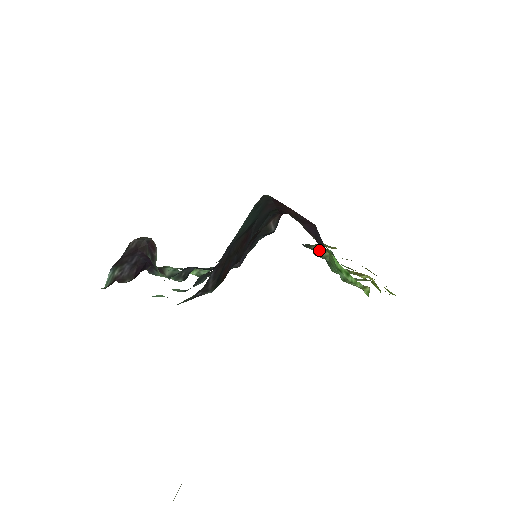
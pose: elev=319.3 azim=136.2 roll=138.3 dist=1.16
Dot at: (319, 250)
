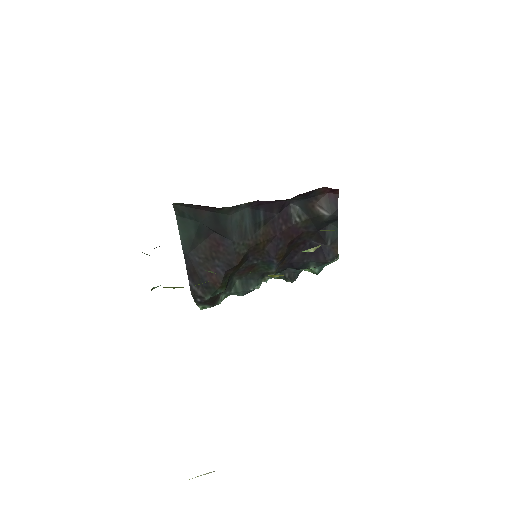
Dot at: occluded
